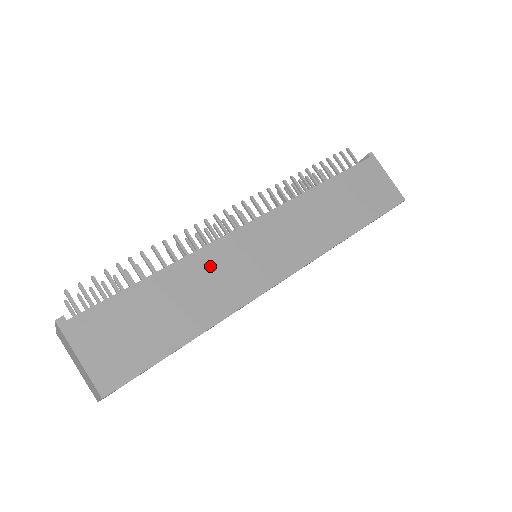
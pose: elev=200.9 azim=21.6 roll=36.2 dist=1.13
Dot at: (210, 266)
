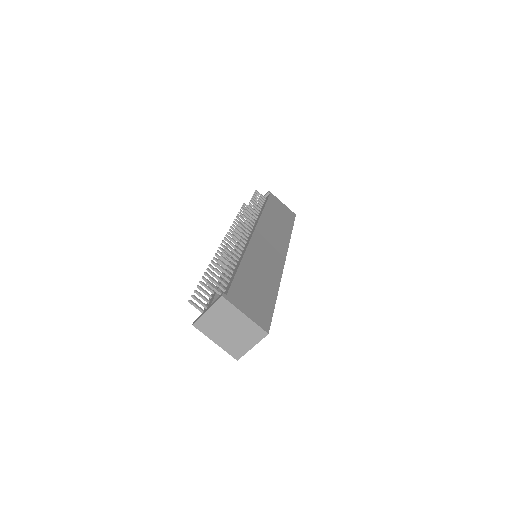
Dot at: (256, 257)
